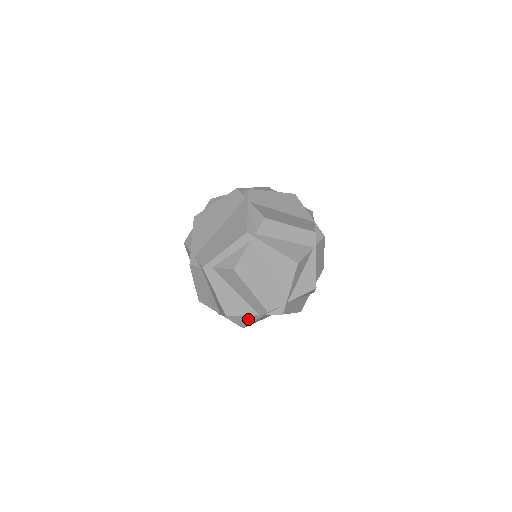
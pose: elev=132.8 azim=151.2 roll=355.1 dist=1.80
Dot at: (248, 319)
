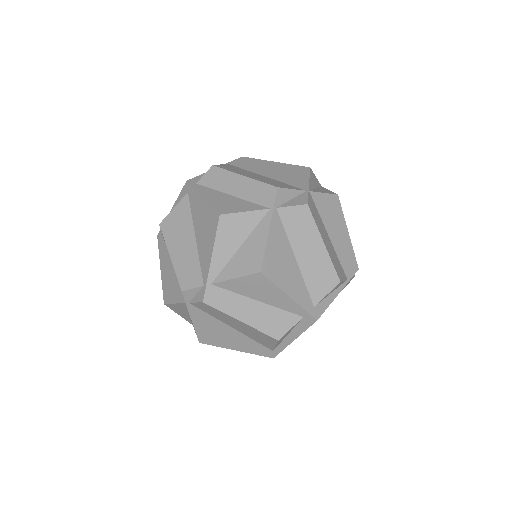
Dot at: occluded
